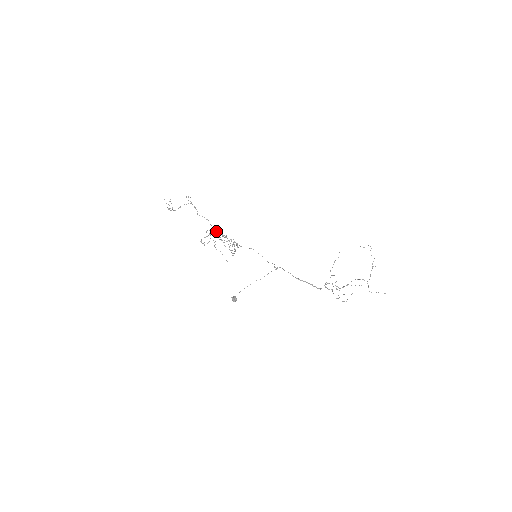
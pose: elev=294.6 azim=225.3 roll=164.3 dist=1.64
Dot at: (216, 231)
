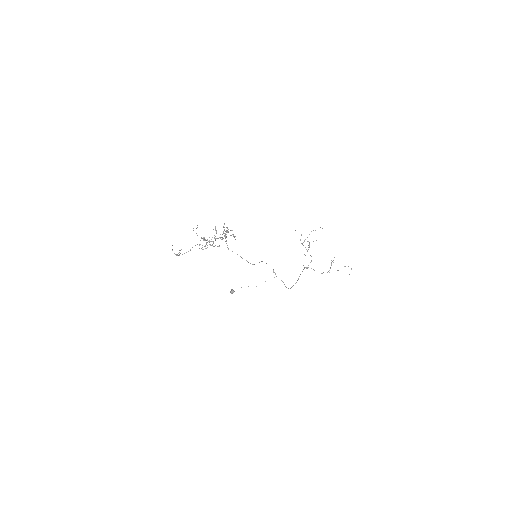
Dot at: occluded
